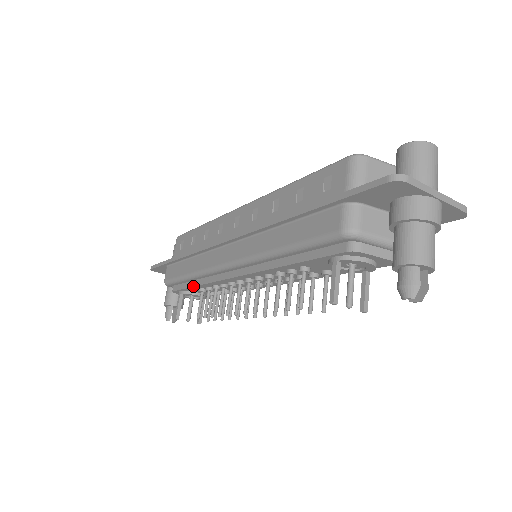
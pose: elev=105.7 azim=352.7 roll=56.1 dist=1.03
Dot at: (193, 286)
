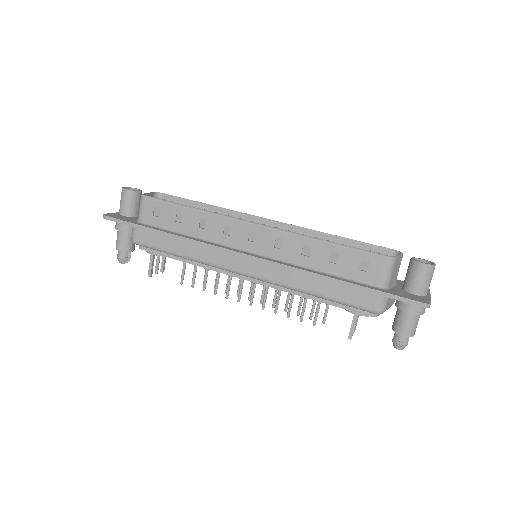
Dot at: occluded
